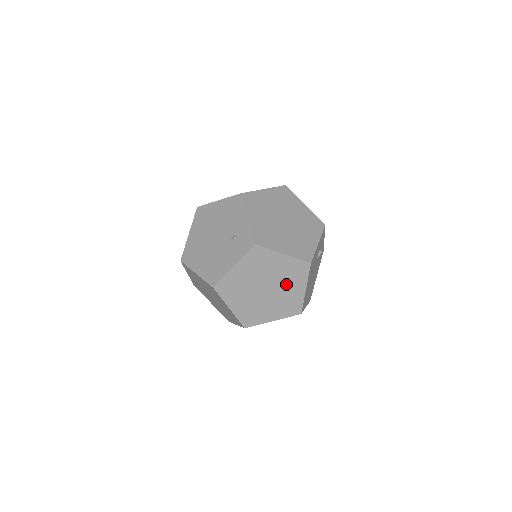
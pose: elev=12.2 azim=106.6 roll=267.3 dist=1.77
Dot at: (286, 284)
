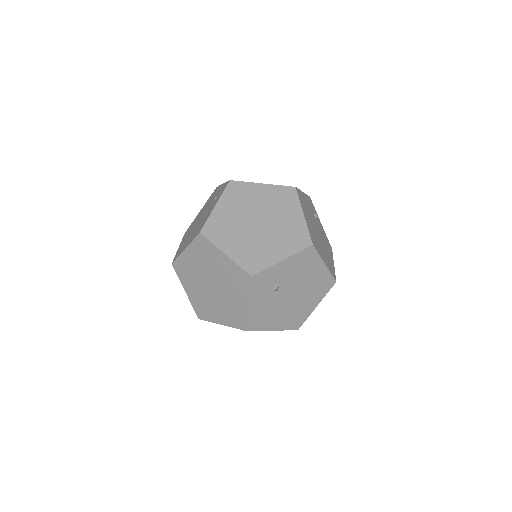
Dot at: occluded
